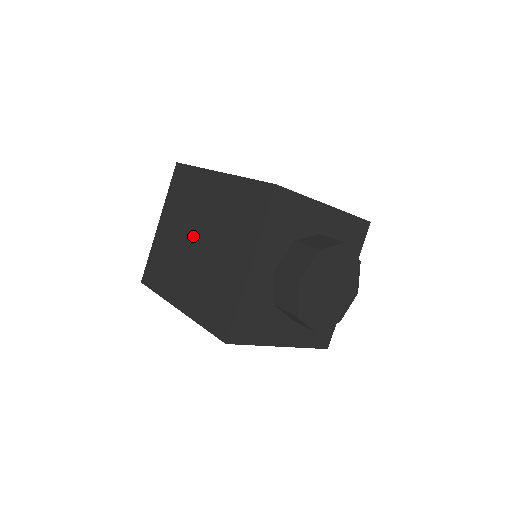
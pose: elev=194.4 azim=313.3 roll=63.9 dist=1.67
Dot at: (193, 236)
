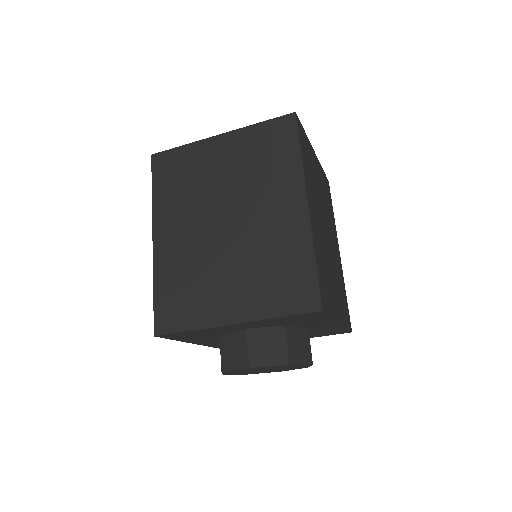
Dot at: (228, 210)
